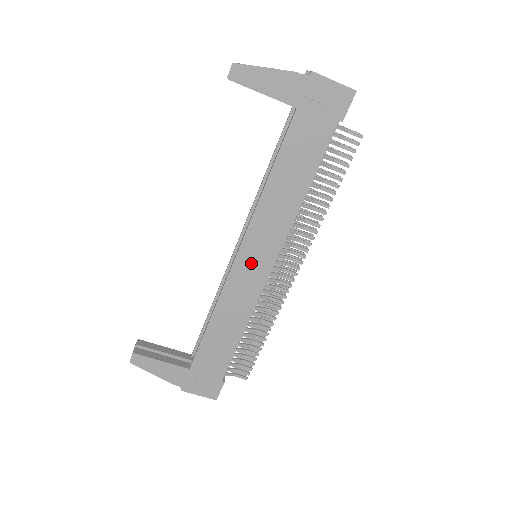
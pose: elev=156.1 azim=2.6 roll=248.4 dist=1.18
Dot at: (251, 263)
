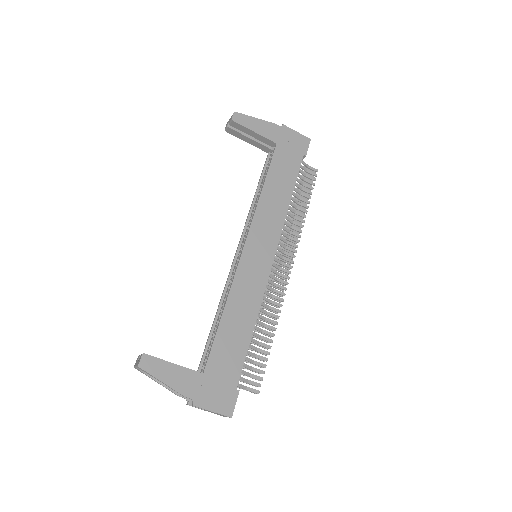
Dot at: (256, 254)
